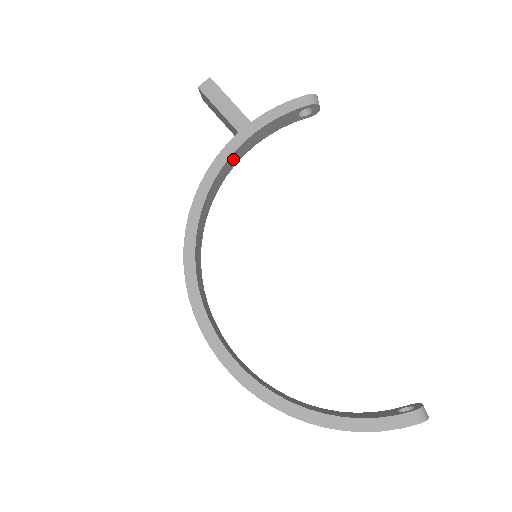
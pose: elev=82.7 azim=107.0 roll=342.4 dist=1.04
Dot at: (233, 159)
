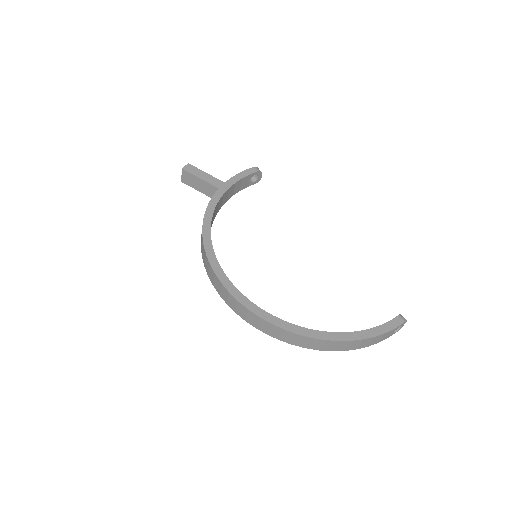
Dot at: (218, 206)
